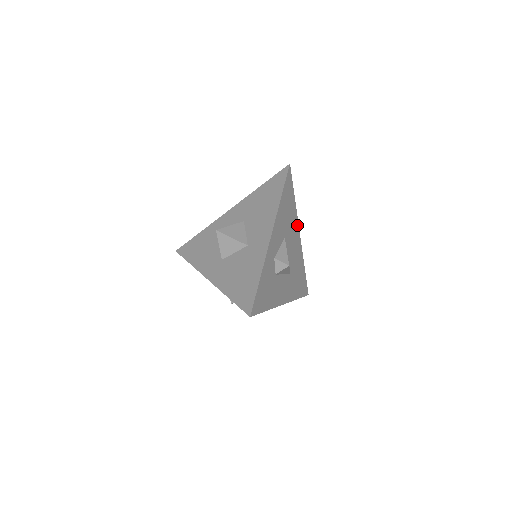
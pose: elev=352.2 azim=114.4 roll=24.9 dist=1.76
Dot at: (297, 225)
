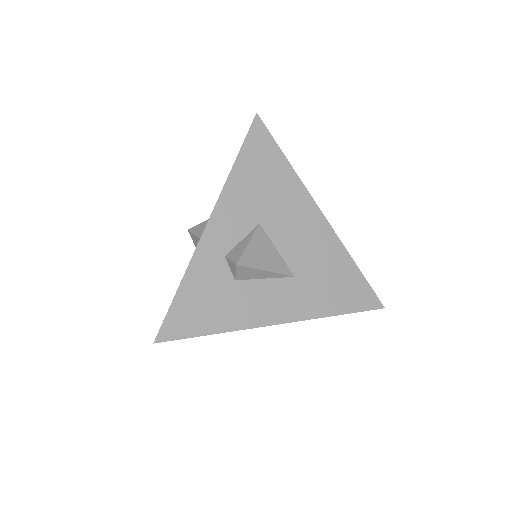
Dot at: (308, 200)
